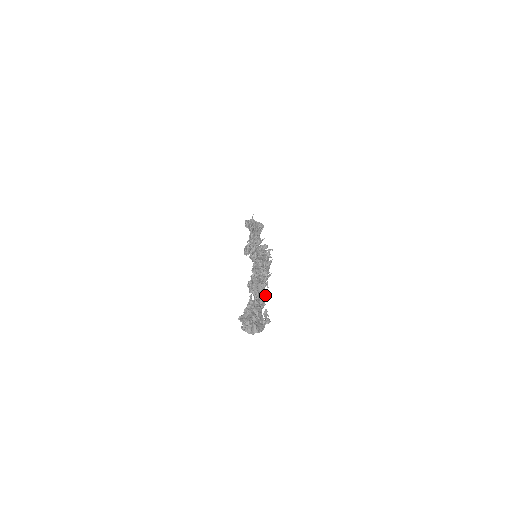
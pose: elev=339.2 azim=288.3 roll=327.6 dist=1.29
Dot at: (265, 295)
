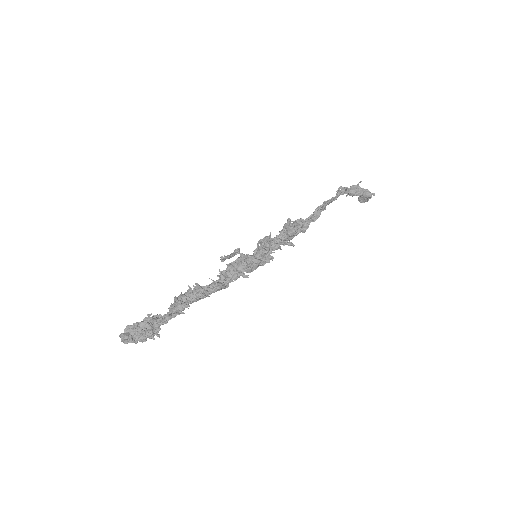
Dot at: (175, 316)
